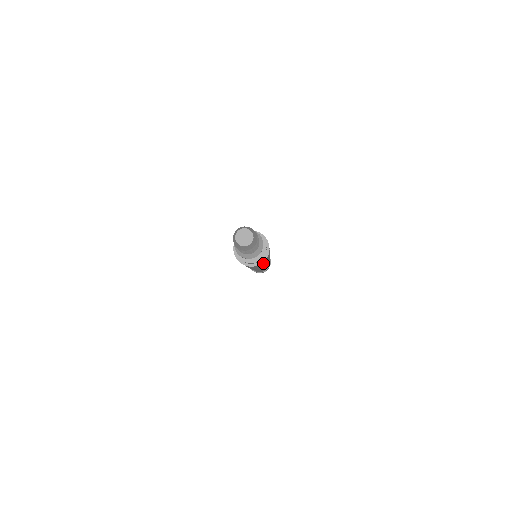
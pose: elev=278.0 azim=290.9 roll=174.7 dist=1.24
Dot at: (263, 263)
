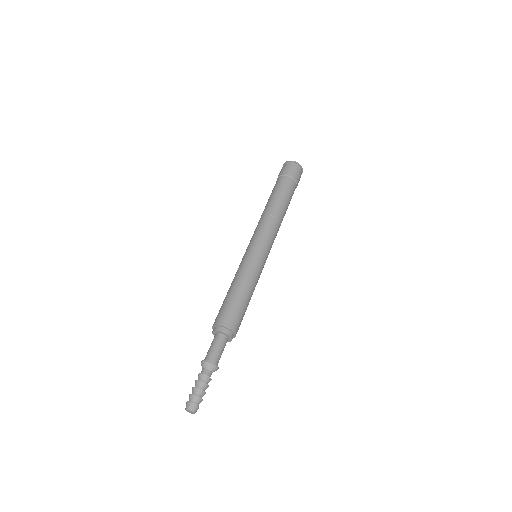
Dot at: occluded
